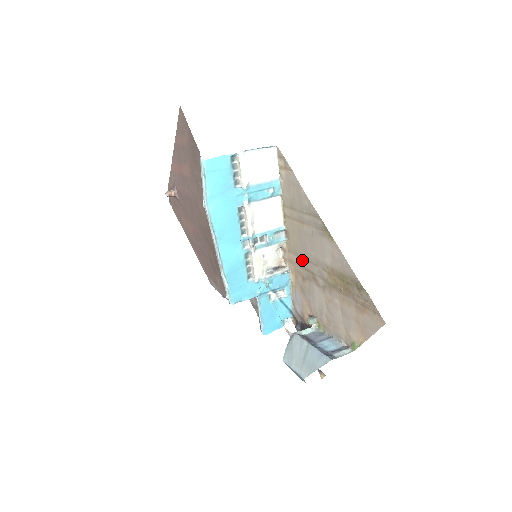
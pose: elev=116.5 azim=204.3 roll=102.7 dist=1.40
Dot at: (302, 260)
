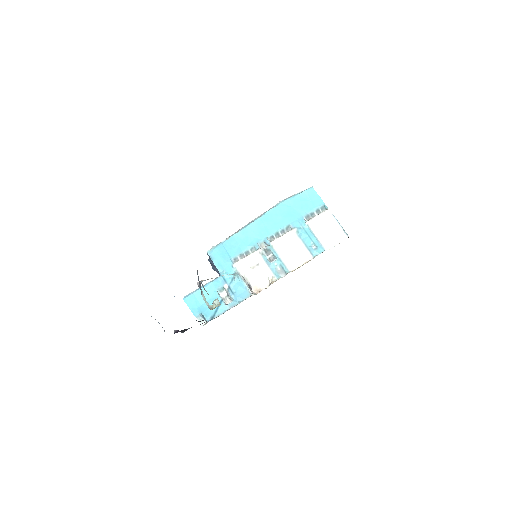
Dot at: occluded
